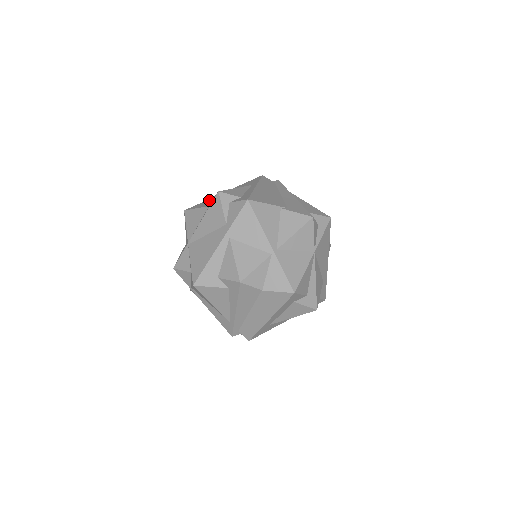
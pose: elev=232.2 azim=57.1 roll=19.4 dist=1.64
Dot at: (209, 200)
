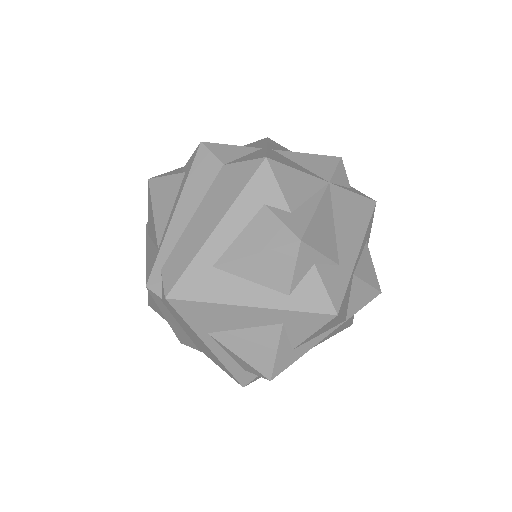
Dot at: occluded
